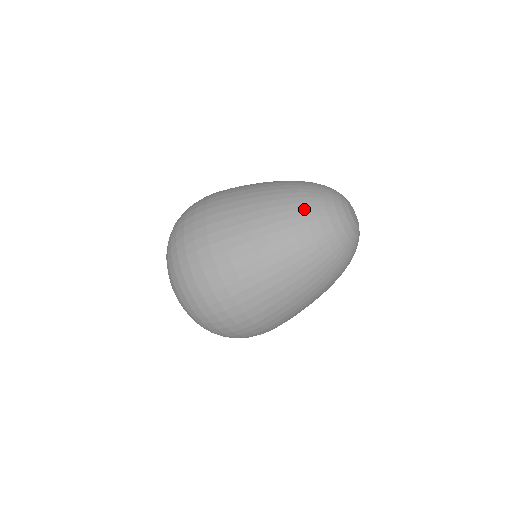
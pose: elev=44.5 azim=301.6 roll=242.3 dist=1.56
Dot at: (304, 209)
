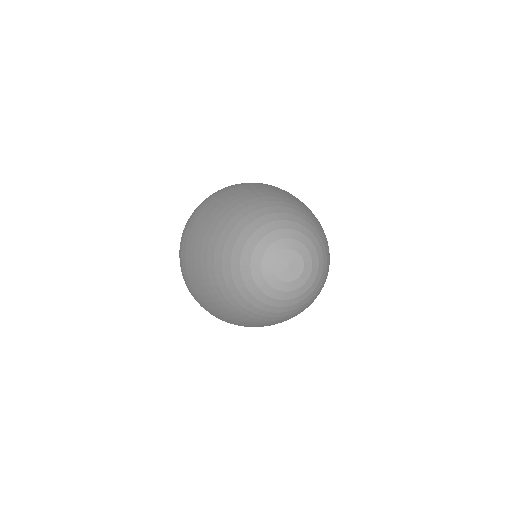
Dot at: (265, 316)
